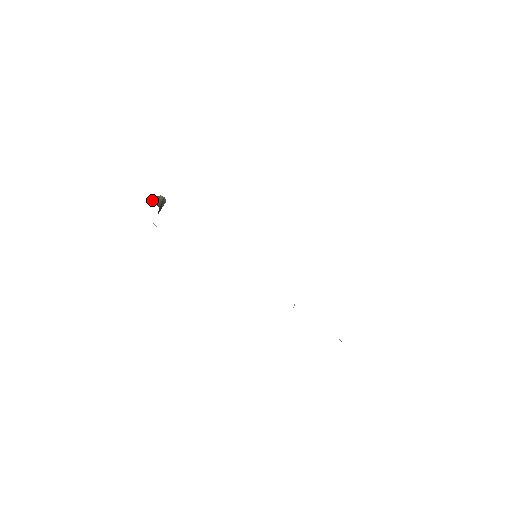
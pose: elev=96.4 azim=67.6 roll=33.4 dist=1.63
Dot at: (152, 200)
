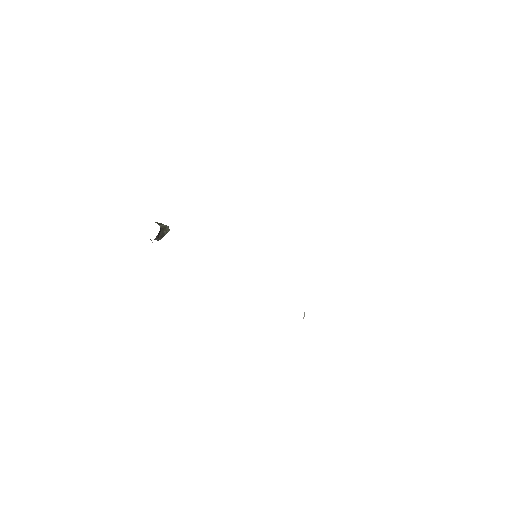
Dot at: (155, 222)
